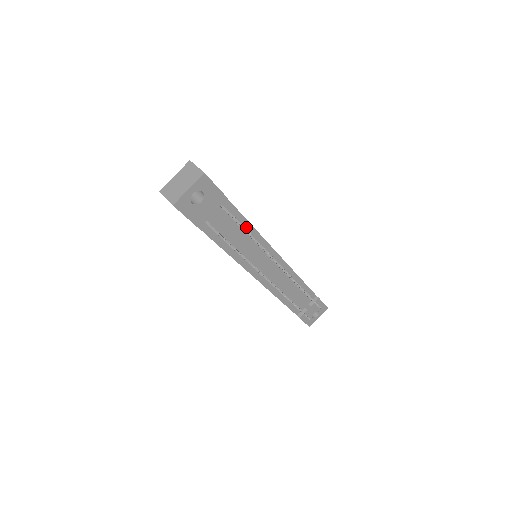
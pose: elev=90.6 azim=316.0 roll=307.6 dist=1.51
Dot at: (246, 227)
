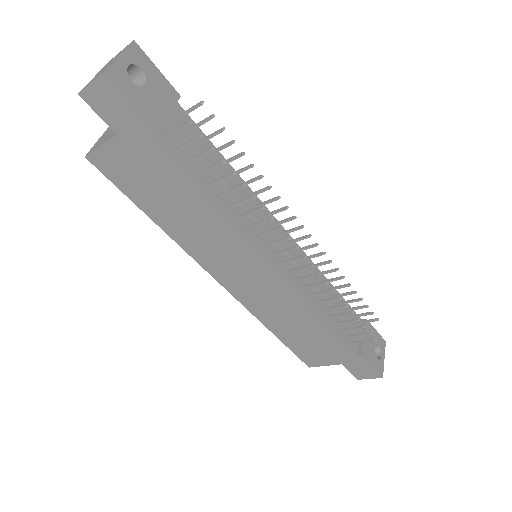
Dot at: (223, 165)
